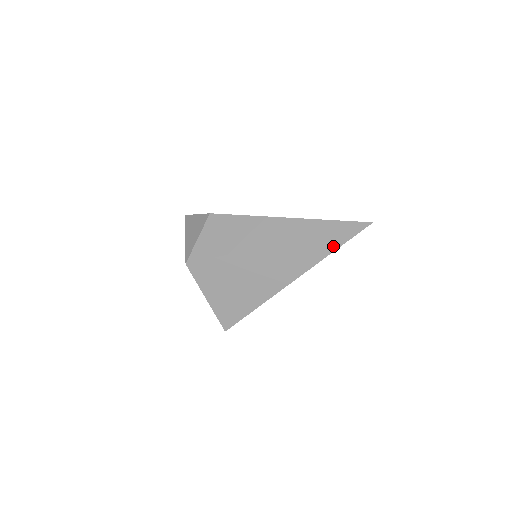
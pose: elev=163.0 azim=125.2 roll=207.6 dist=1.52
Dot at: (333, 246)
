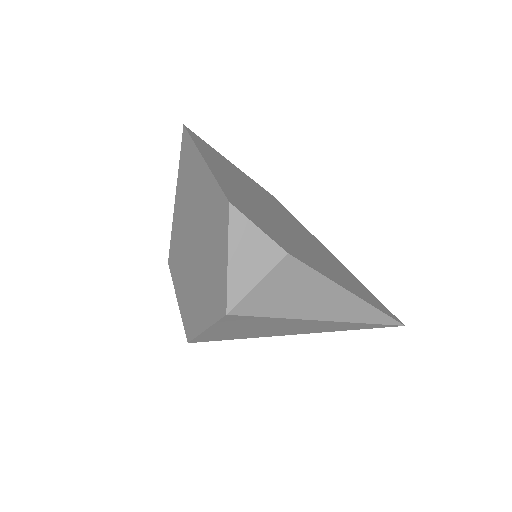
Dot at: (362, 328)
